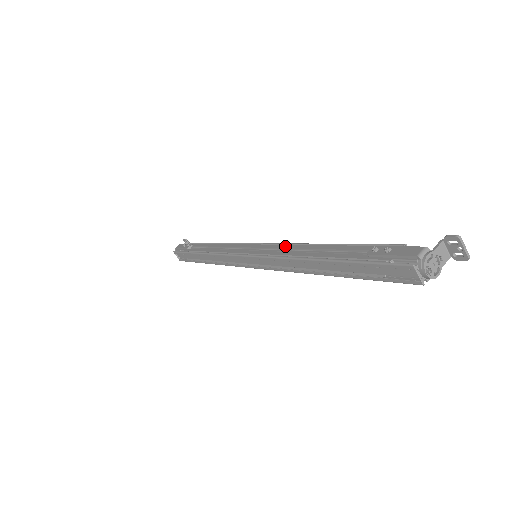
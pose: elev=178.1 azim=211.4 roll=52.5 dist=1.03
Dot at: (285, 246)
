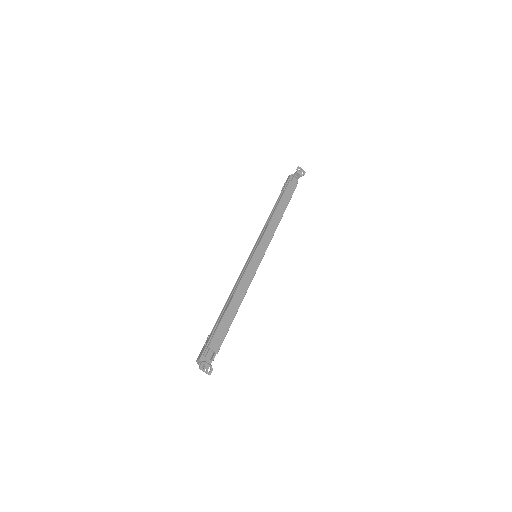
Dot at: (242, 276)
